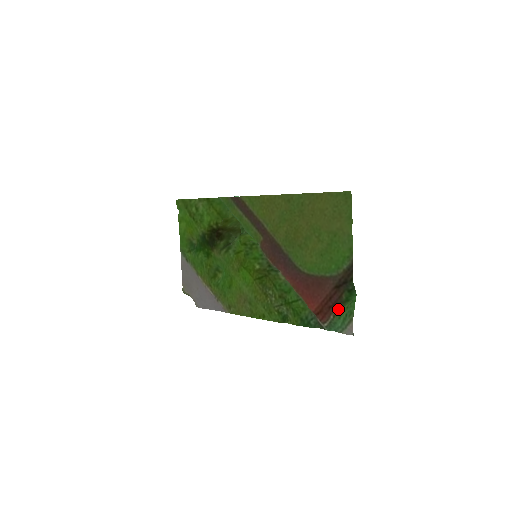
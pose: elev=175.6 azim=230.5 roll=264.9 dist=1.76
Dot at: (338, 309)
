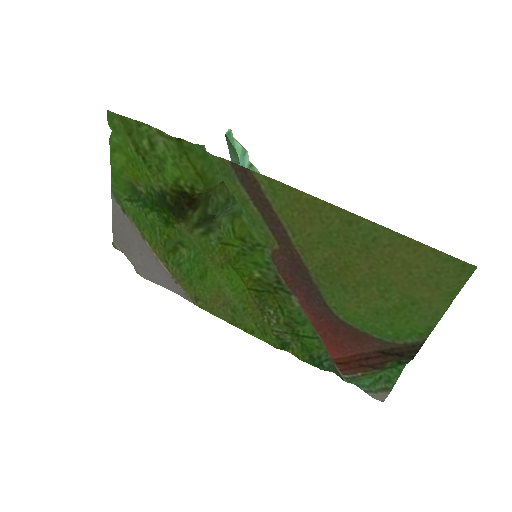
Dot at: (373, 372)
